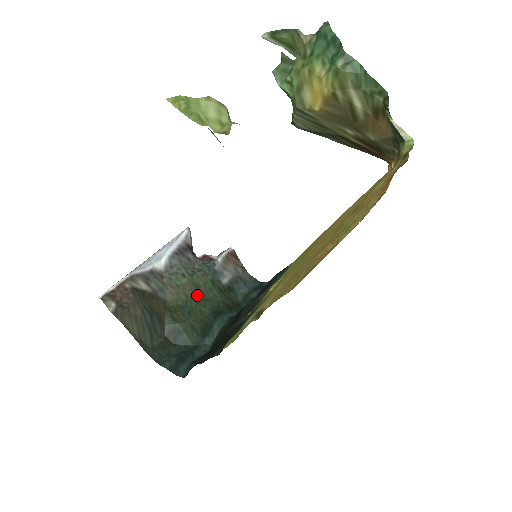
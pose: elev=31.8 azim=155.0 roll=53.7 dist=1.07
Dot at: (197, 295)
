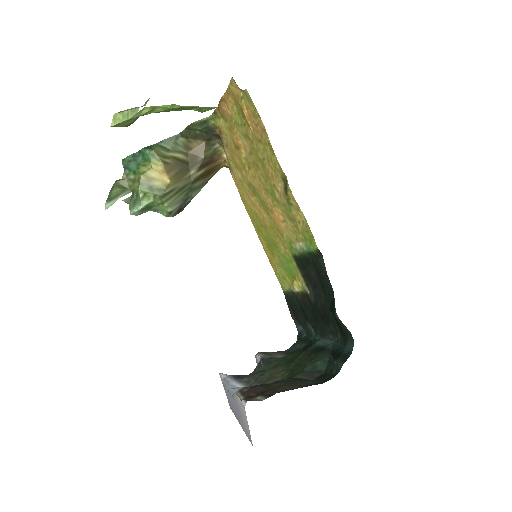
Dot at: (285, 364)
